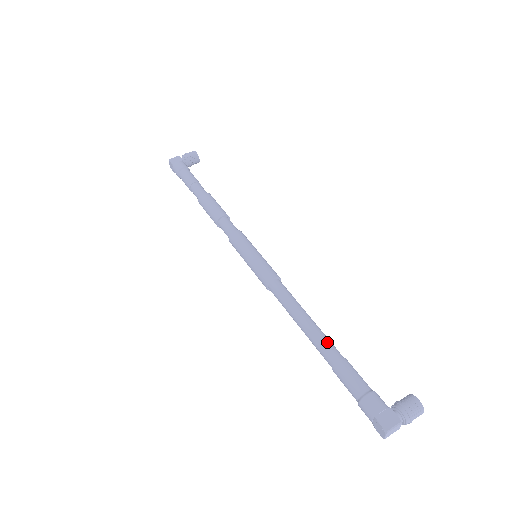
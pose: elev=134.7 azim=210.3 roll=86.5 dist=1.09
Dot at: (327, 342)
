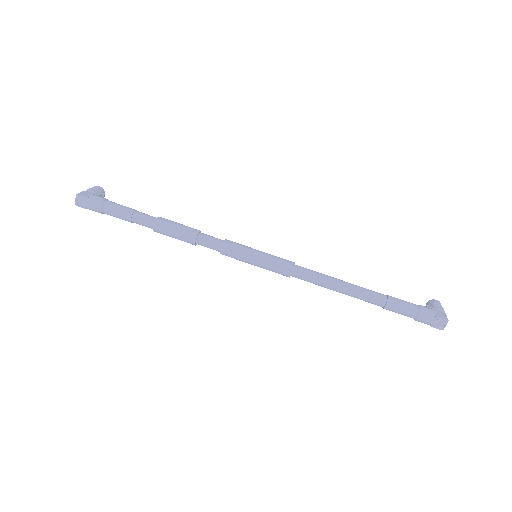
Dot at: occluded
